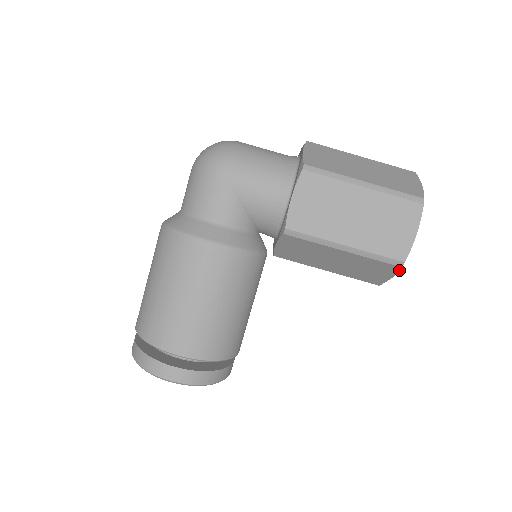
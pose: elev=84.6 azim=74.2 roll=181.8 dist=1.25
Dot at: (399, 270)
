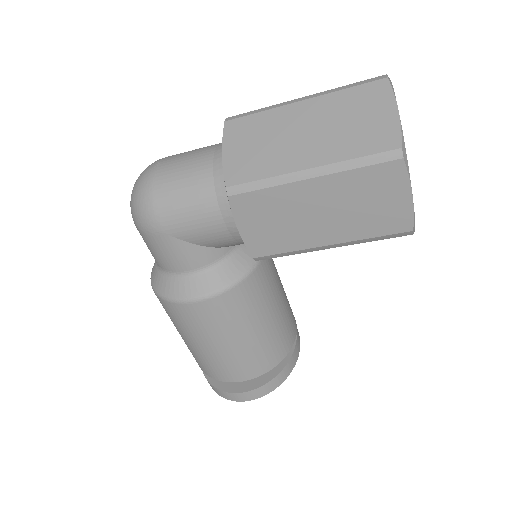
Dot at: occluded
